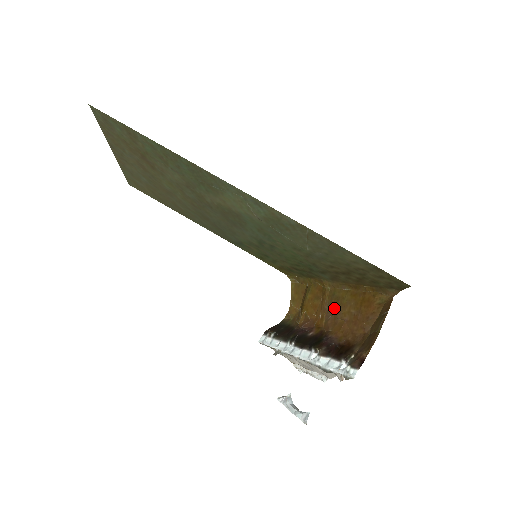
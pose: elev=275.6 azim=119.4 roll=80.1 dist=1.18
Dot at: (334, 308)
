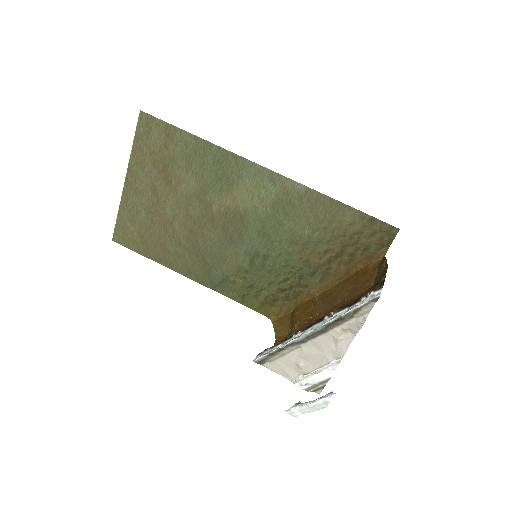
Dot at: (330, 300)
